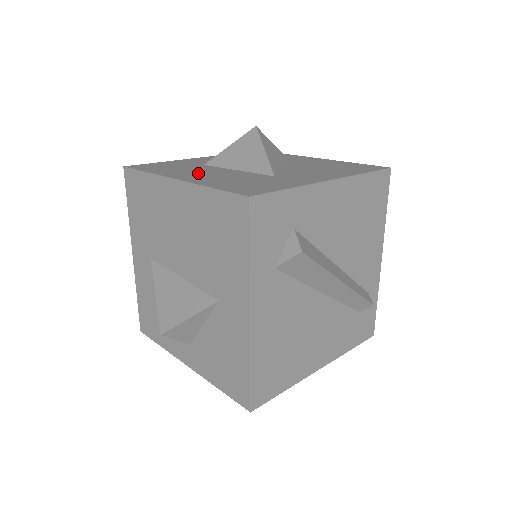
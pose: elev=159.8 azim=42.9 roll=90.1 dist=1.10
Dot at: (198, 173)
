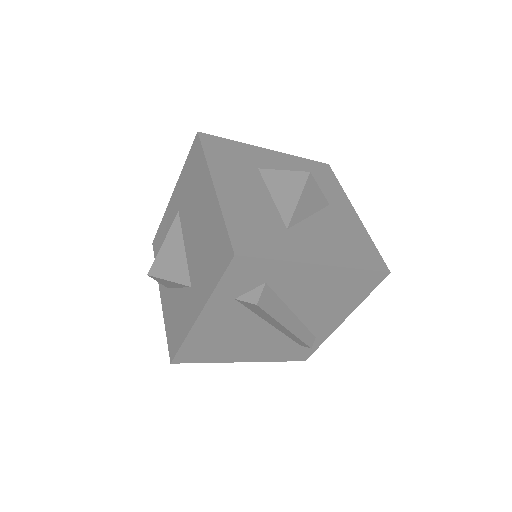
Dot at: (239, 184)
